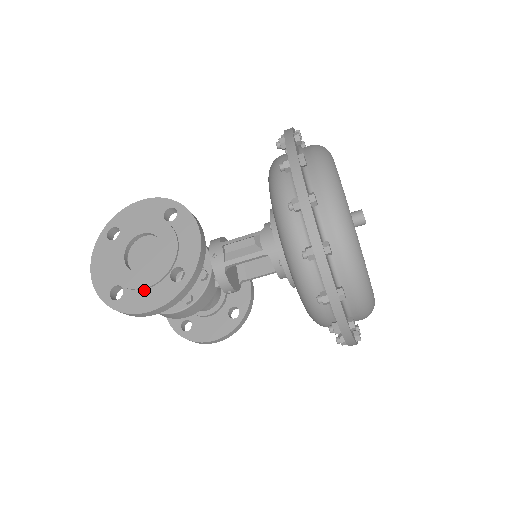
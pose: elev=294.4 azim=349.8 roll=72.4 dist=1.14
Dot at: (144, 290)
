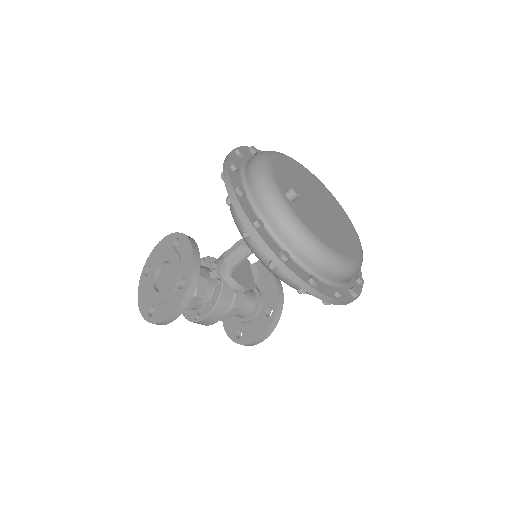
Dot at: (165, 303)
